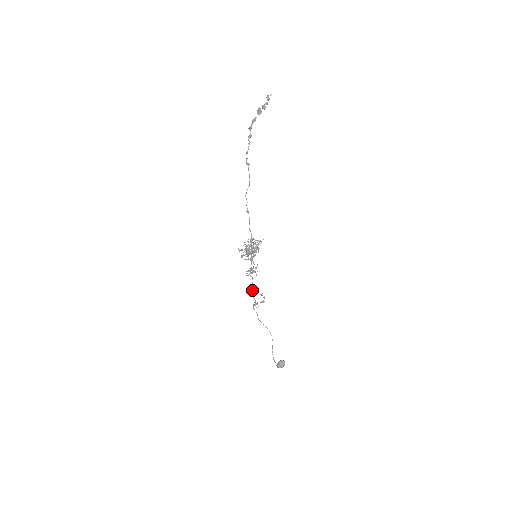
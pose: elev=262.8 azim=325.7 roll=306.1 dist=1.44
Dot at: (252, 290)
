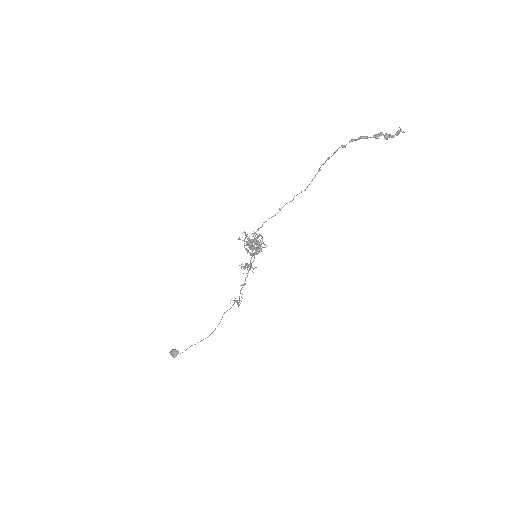
Dot at: occluded
